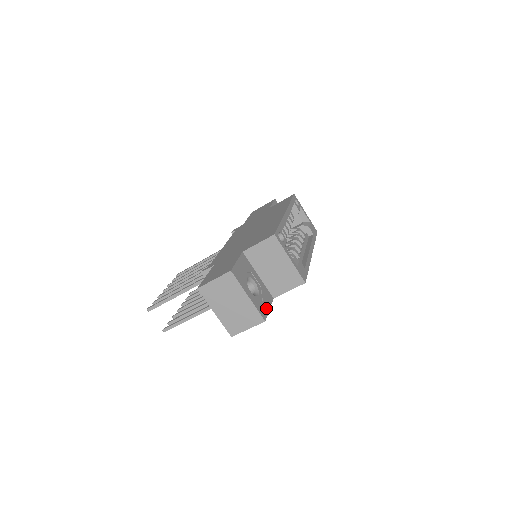
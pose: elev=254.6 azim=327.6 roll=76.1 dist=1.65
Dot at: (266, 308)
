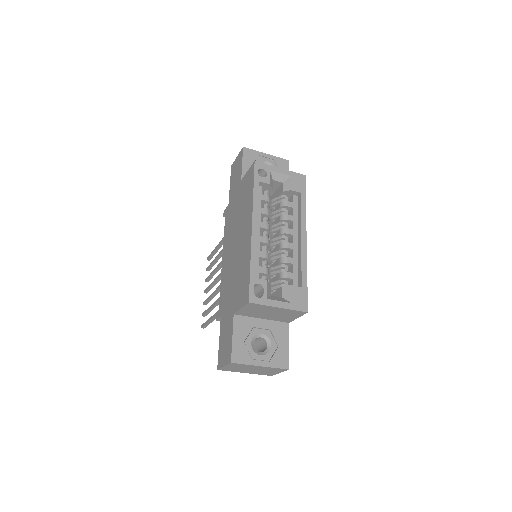
Dot at: (285, 350)
